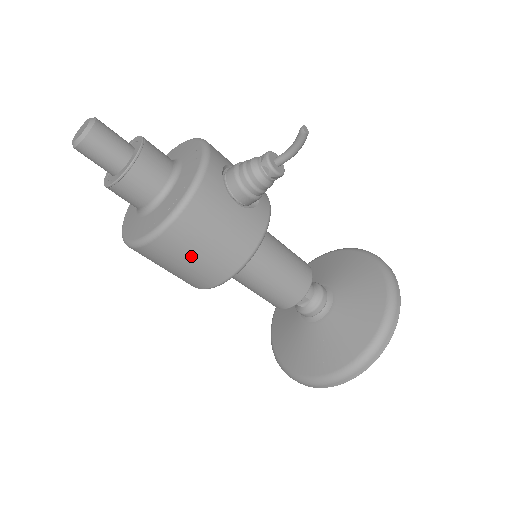
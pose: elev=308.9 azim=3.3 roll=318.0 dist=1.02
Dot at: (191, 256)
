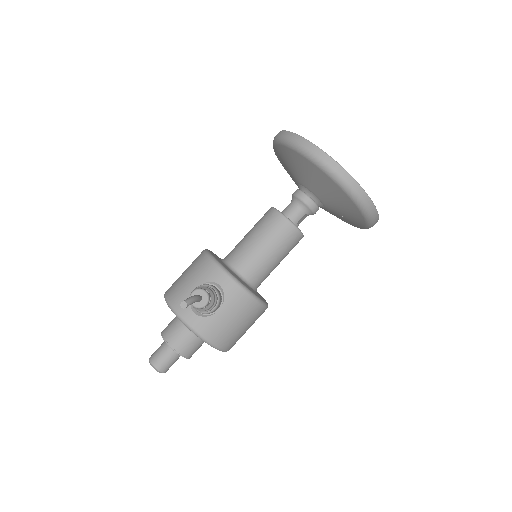
Dot at: (244, 332)
